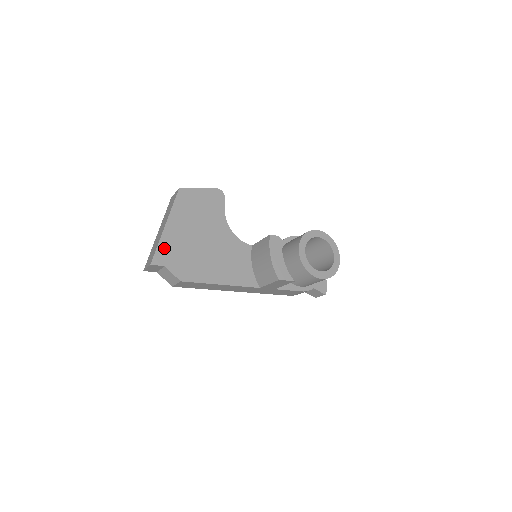
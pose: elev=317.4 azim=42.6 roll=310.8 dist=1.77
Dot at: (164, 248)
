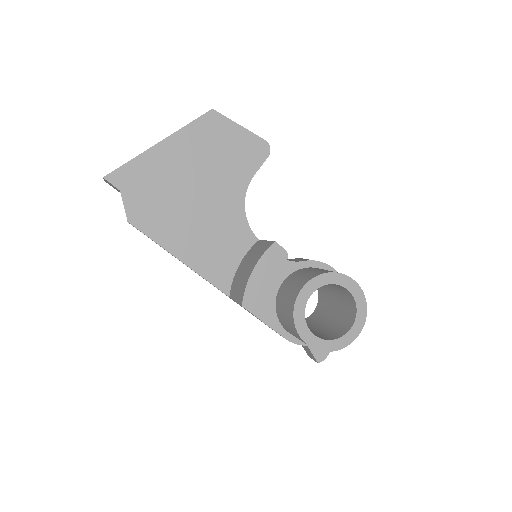
Dot at: (136, 169)
